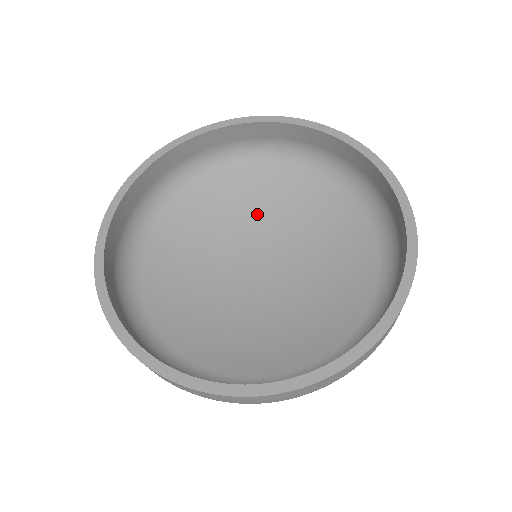
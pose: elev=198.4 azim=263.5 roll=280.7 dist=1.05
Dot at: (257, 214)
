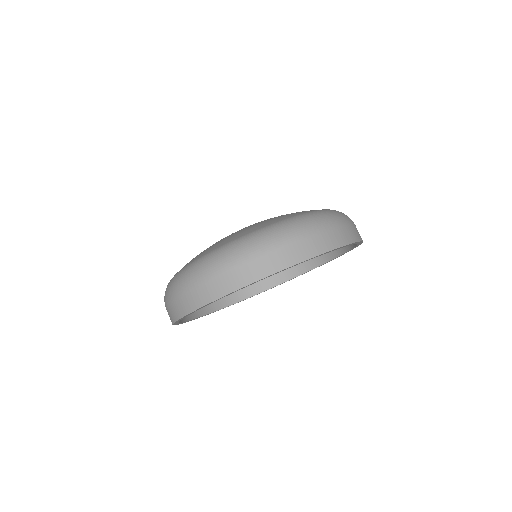
Dot at: occluded
